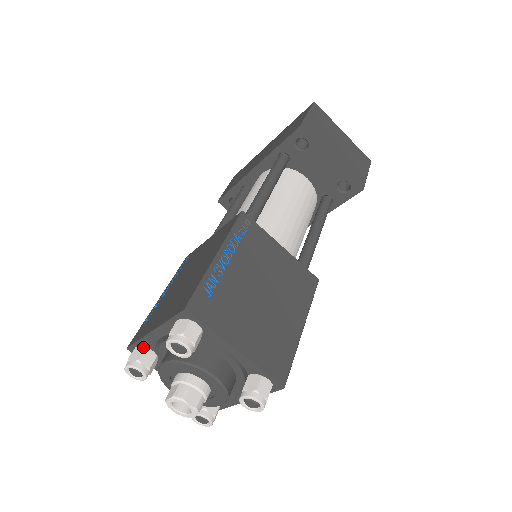
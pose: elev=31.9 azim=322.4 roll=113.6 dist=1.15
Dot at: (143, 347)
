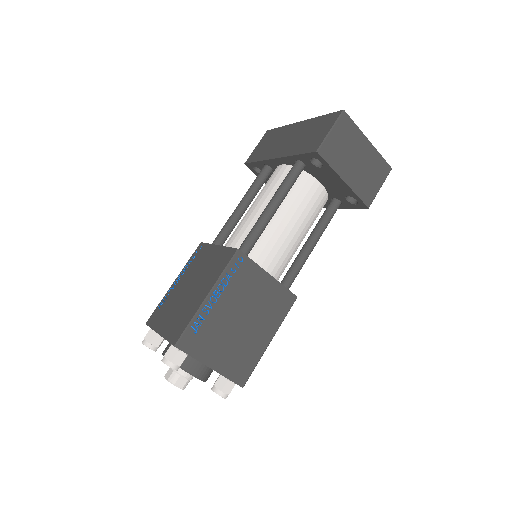
Dot at: (155, 332)
